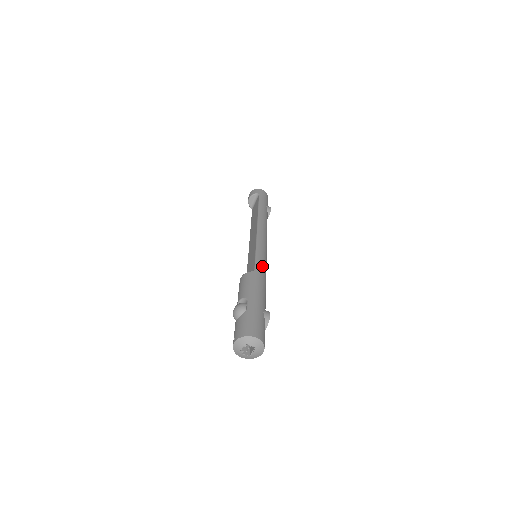
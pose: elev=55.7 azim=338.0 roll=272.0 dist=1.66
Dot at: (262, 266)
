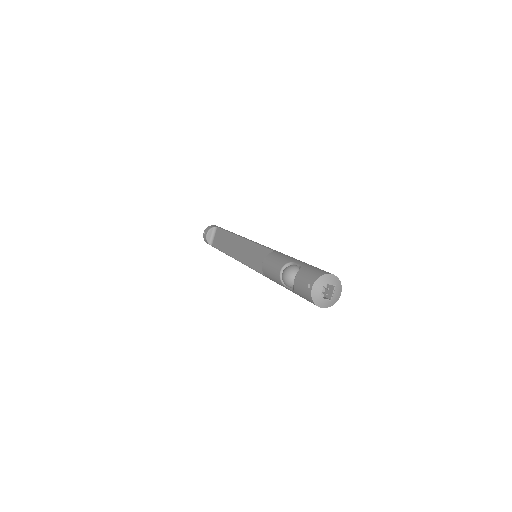
Dot at: occluded
